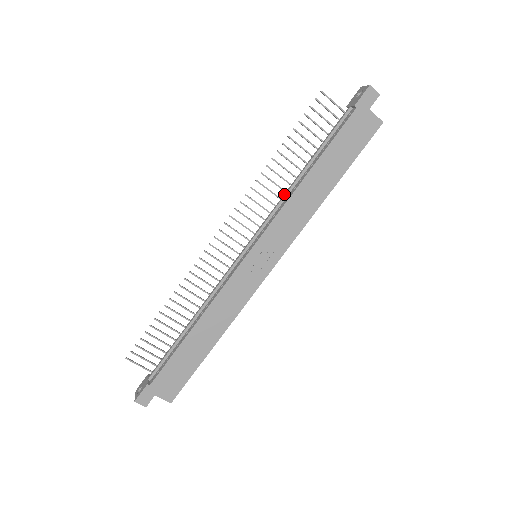
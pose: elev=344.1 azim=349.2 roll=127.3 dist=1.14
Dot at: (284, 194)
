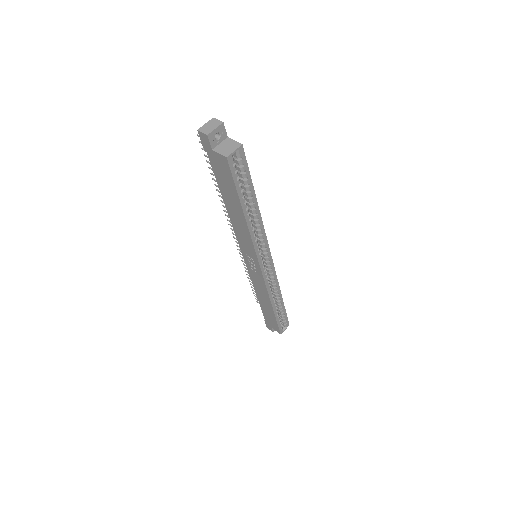
Dot at: occluded
